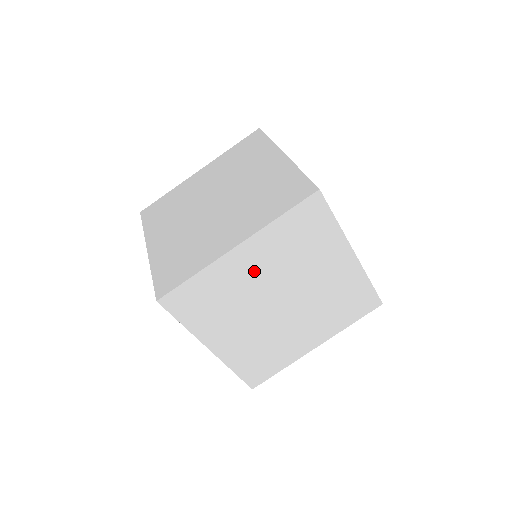
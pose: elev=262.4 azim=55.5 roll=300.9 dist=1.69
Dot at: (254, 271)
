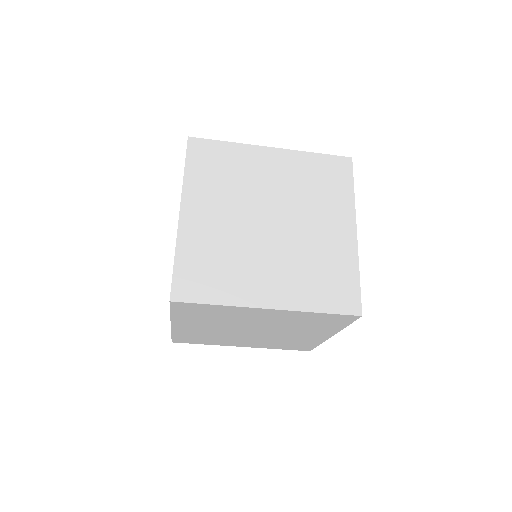
Dot at: (260, 318)
